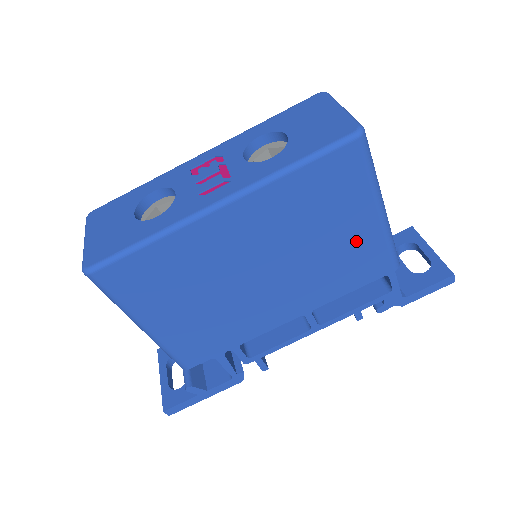
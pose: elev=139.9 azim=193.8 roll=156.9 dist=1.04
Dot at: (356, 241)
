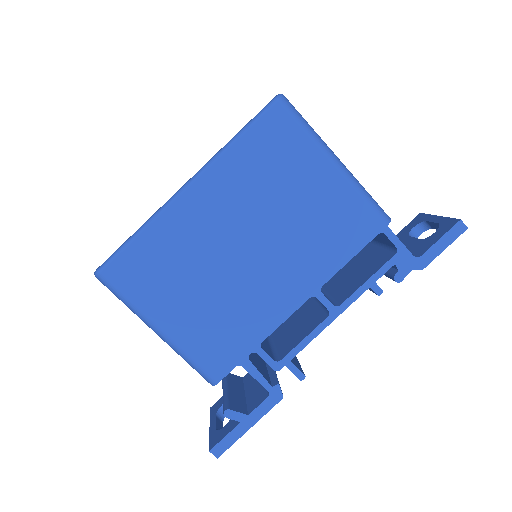
Dot at: (327, 198)
